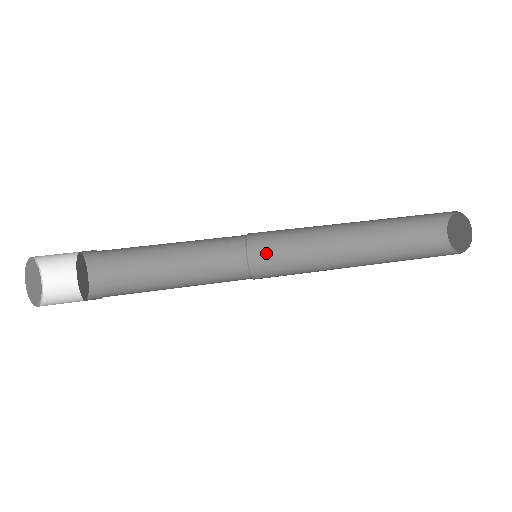
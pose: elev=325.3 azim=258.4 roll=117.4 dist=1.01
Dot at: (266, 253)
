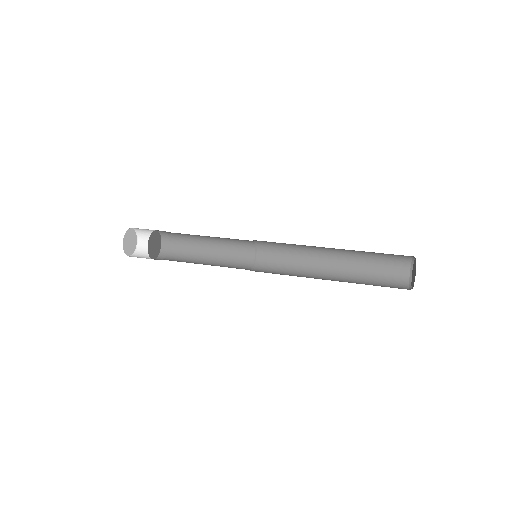
Dot at: (269, 251)
